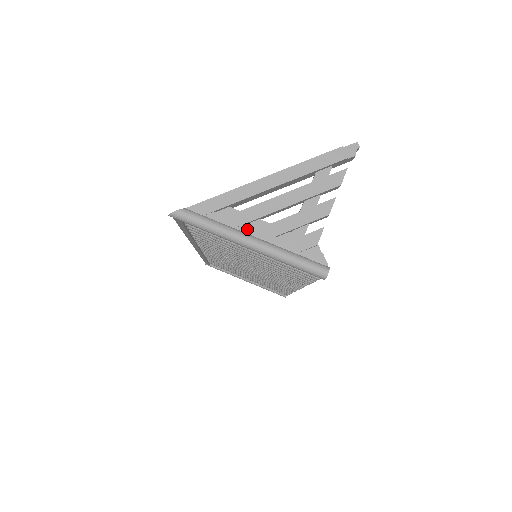
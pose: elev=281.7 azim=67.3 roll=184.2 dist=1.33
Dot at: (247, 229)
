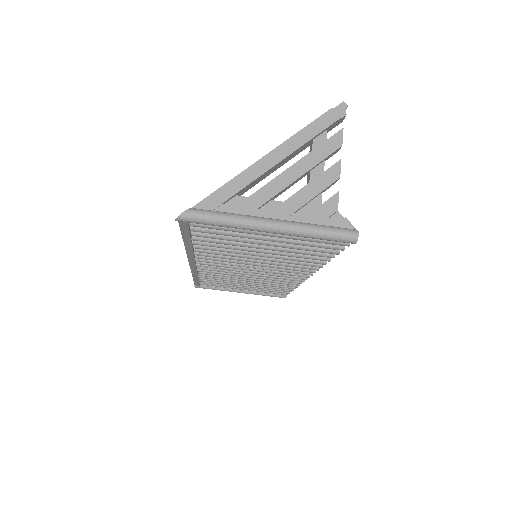
Dot at: (262, 213)
